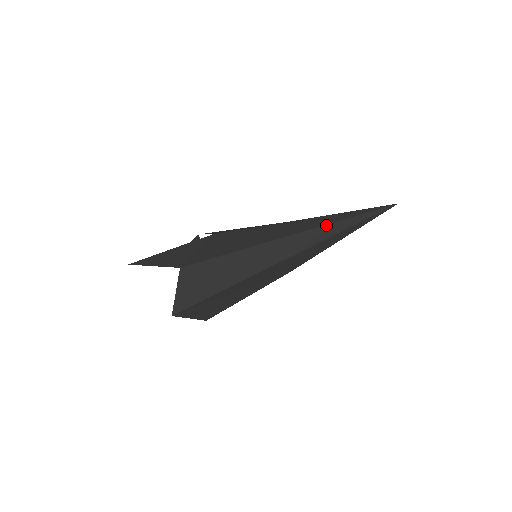
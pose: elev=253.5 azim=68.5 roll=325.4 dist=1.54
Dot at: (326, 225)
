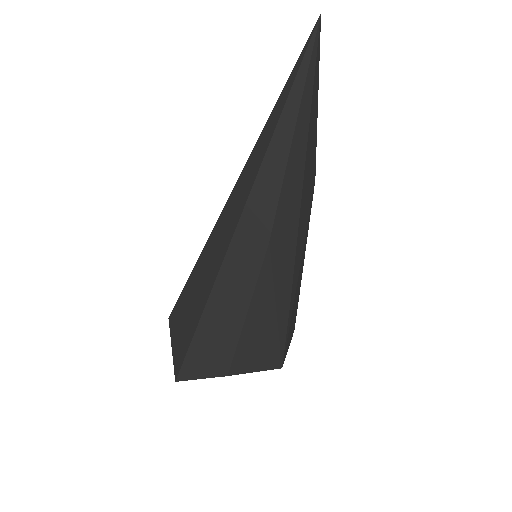
Dot at: (257, 142)
